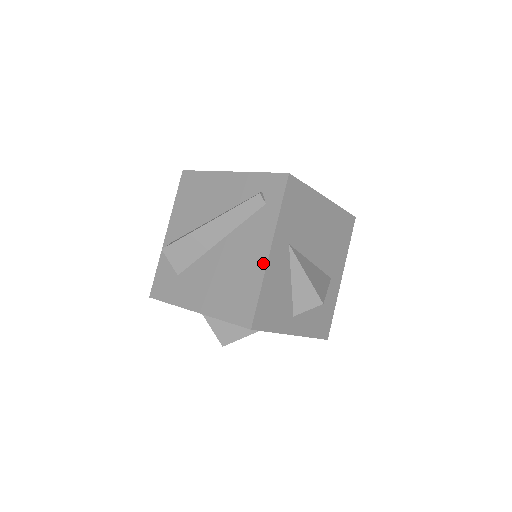
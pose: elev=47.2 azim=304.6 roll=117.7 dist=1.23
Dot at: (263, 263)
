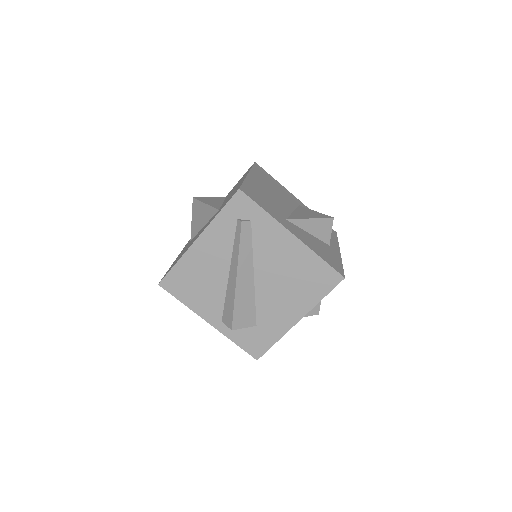
Dot at: (300, 245)
